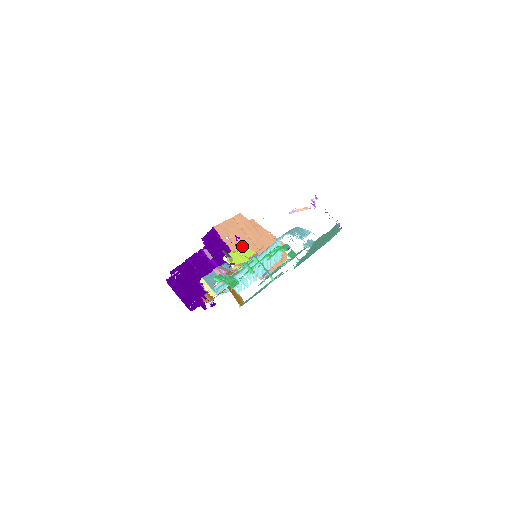
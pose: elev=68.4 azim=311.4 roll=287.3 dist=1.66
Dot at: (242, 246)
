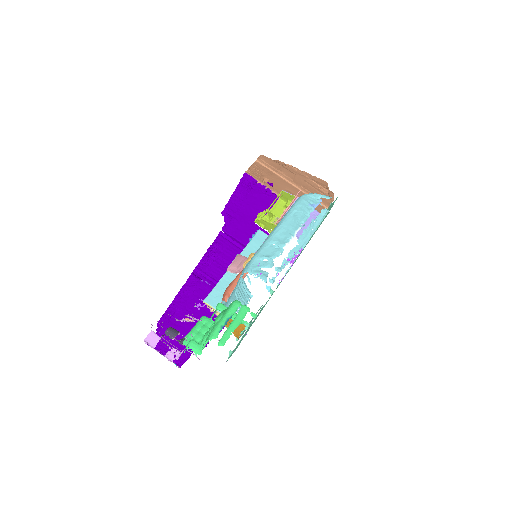
Dot at: (277, 195)
